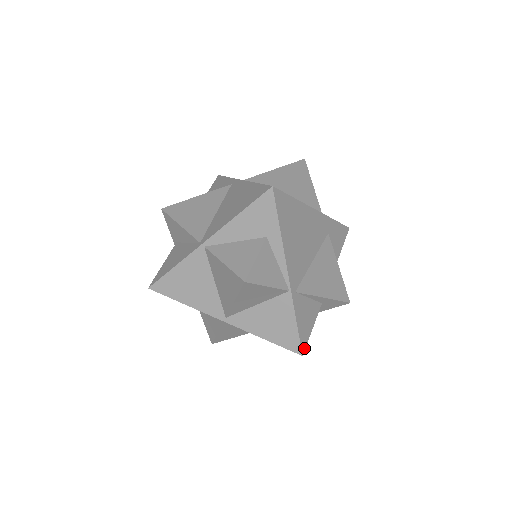
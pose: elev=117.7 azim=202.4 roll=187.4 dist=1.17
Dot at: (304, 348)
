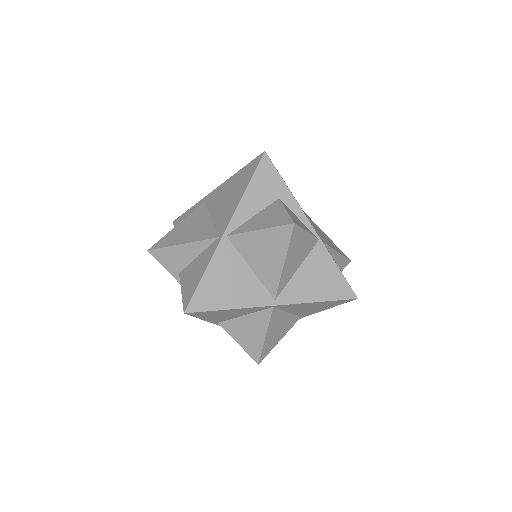
Dot at: (354, 293)
